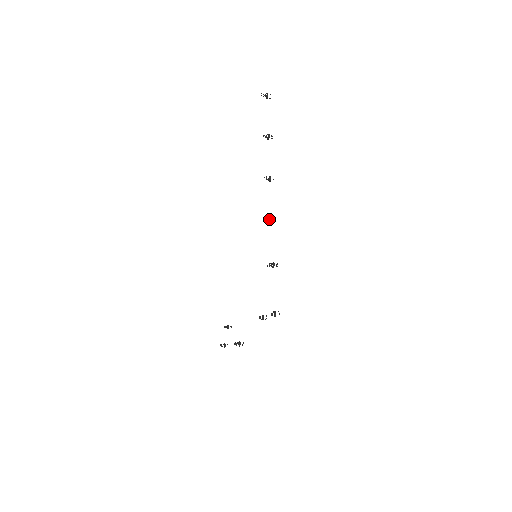
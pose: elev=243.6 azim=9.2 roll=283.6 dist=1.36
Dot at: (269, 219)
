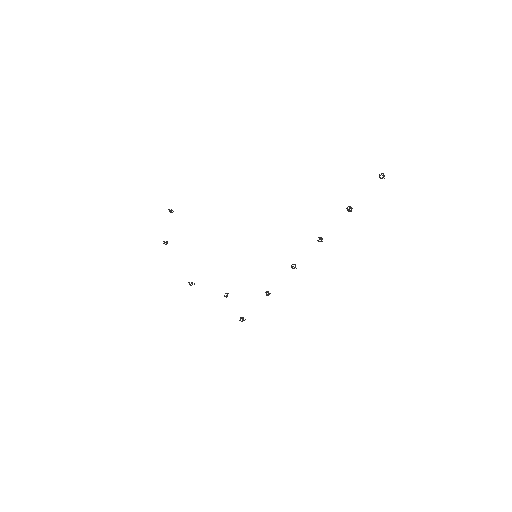
Dot at: occluded
